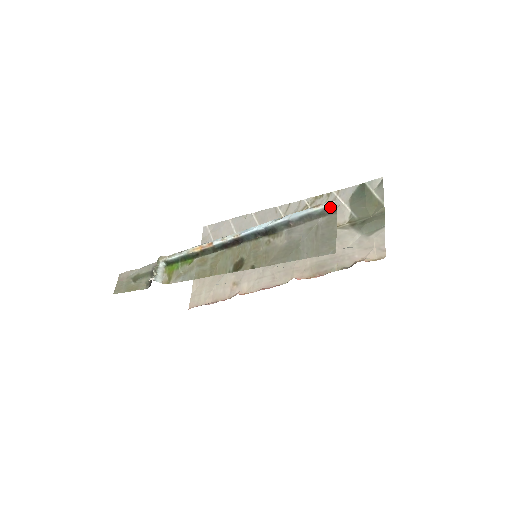
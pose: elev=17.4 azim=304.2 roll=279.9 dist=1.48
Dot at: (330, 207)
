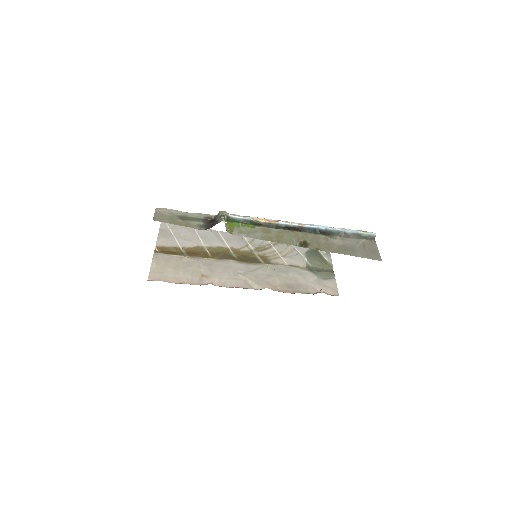
Dot at: (373, 236)
